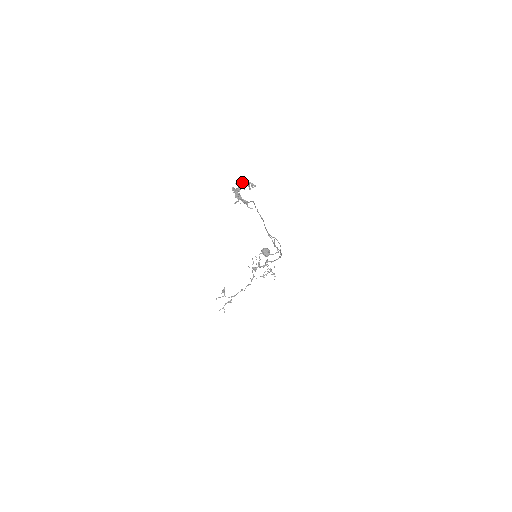
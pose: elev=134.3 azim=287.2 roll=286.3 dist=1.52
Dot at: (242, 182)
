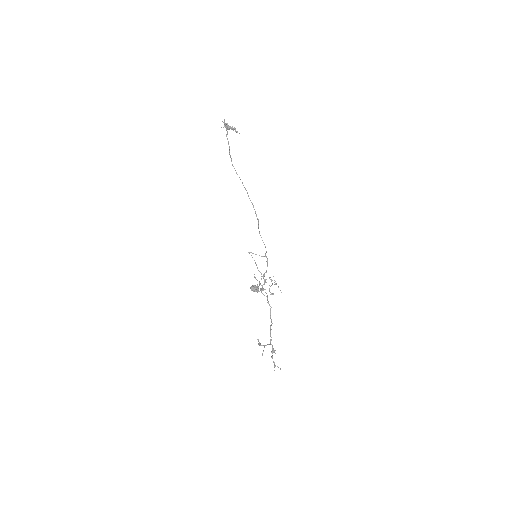
Dot at: (223, 127)
